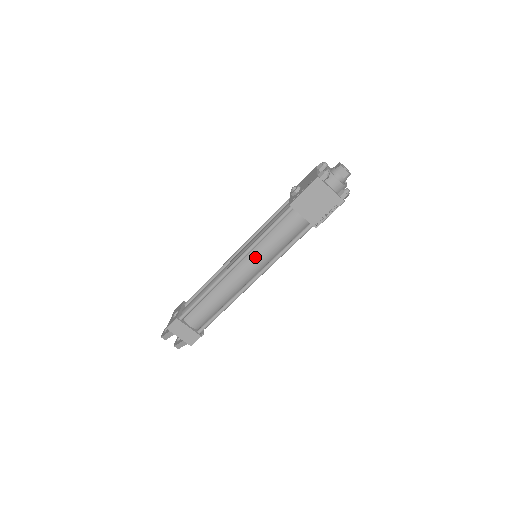
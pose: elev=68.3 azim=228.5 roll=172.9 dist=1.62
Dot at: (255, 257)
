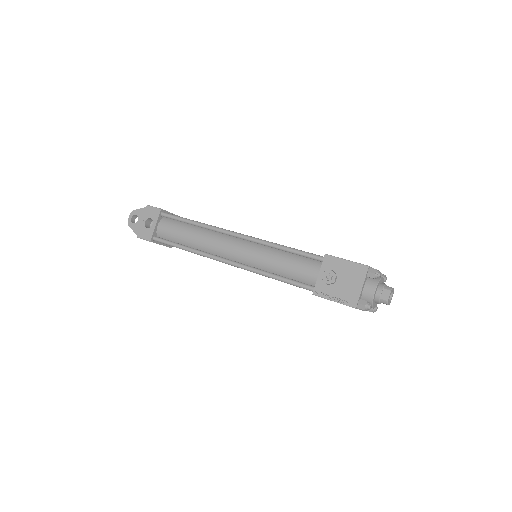
Dot at: occluded
